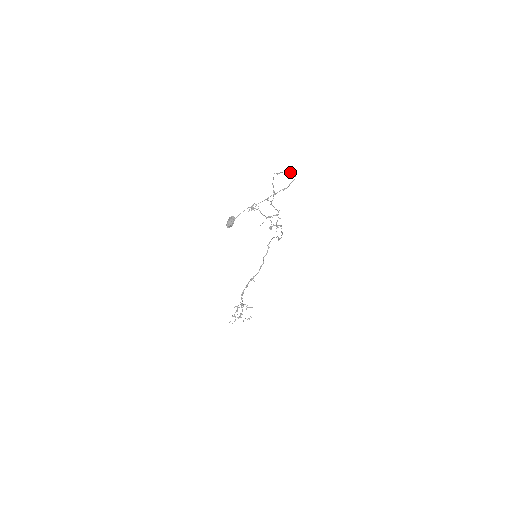
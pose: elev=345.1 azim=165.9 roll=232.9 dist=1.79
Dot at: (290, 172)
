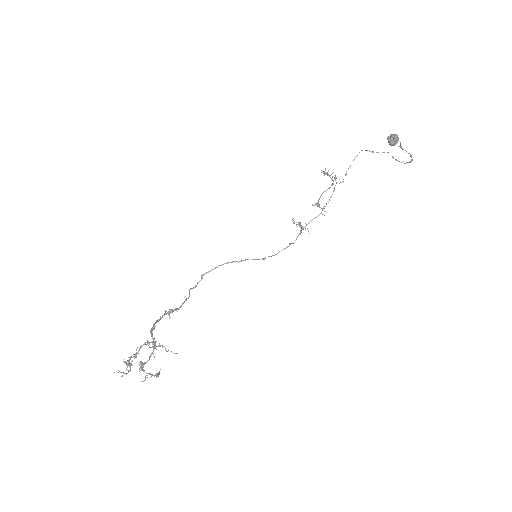
Dot at: occluded
